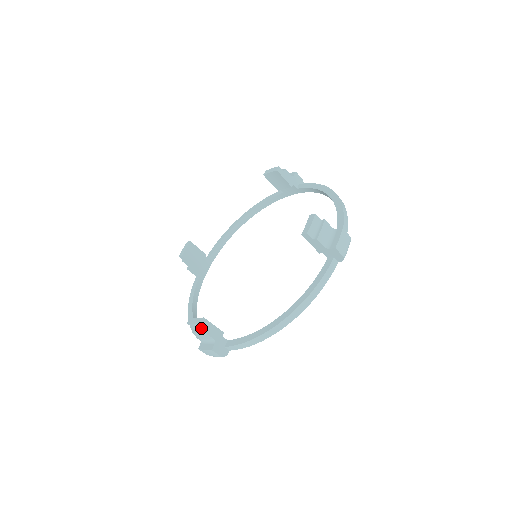
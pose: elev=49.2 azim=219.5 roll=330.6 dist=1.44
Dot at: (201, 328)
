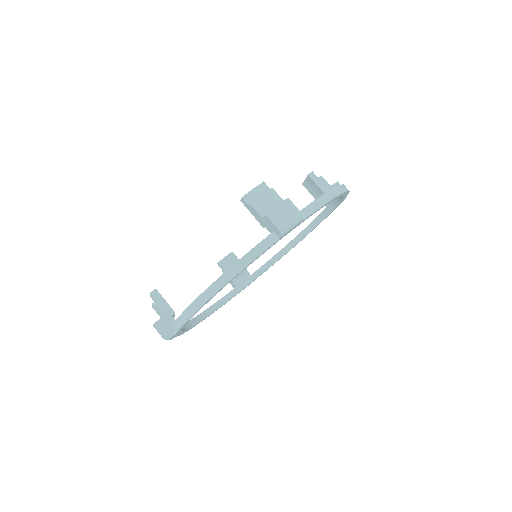
Dot at: (154, 301)
